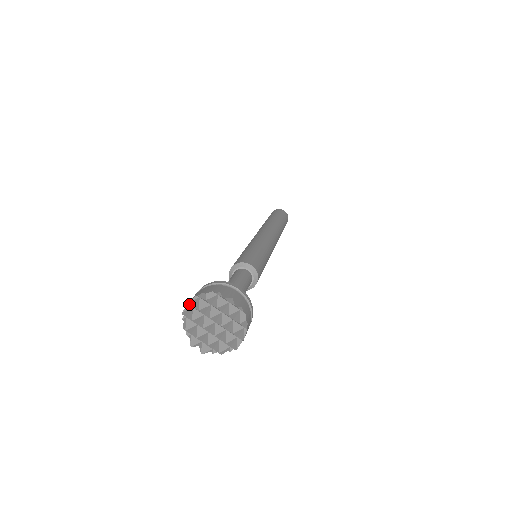
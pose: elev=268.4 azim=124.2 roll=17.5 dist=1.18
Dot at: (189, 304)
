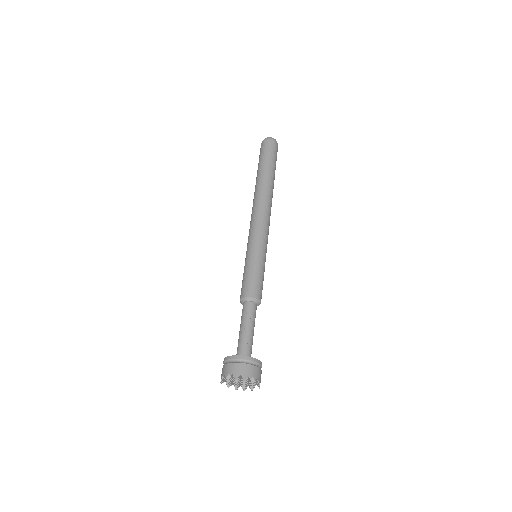
Dot at: (243, 379)
